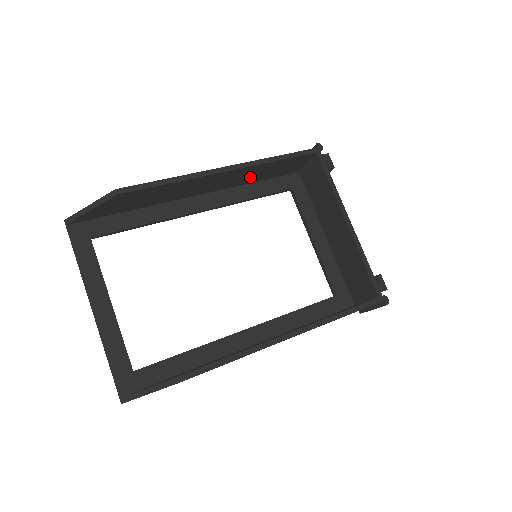
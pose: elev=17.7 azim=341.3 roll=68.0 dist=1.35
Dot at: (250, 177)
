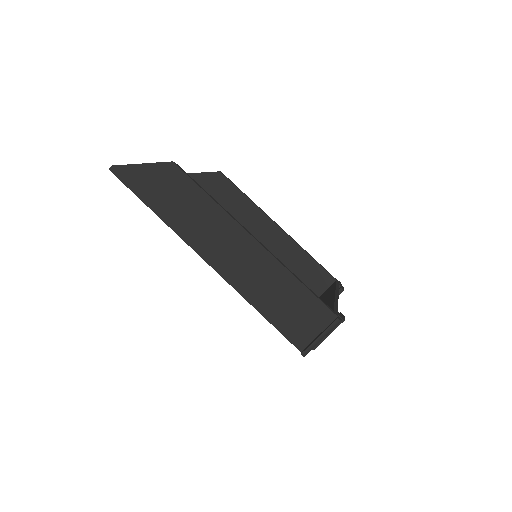
Dot at: (283, 259)
